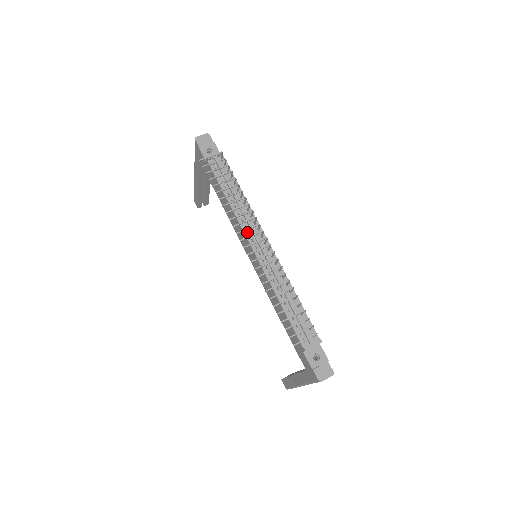
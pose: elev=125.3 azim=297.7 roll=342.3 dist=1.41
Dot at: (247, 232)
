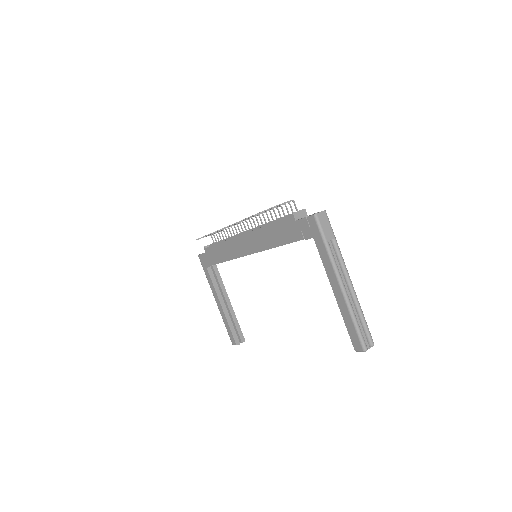
Dot at: (236, 236)
